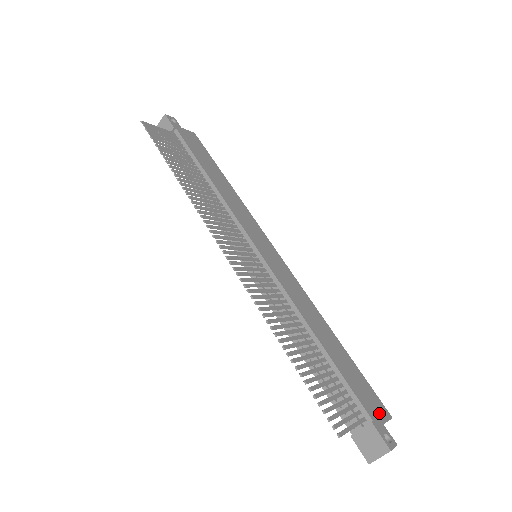
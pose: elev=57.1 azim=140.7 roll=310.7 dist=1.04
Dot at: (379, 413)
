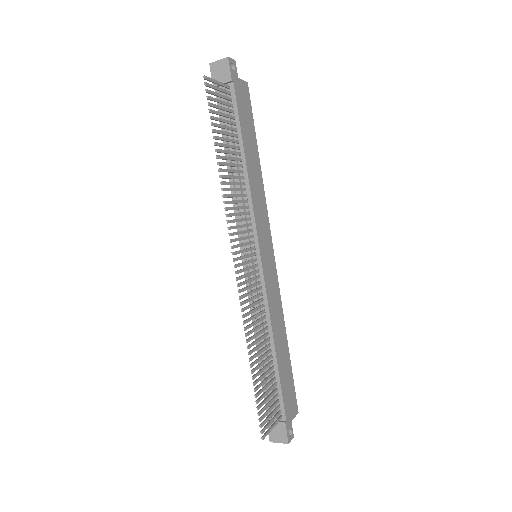
Dot at: (292, 412)
